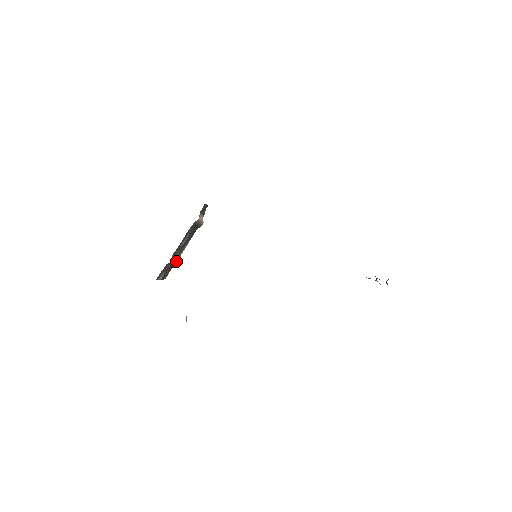
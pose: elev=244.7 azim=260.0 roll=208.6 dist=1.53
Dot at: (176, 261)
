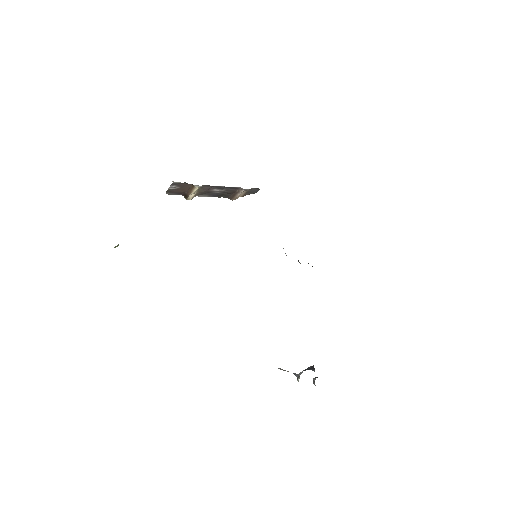
Dot at: (192, 194)
